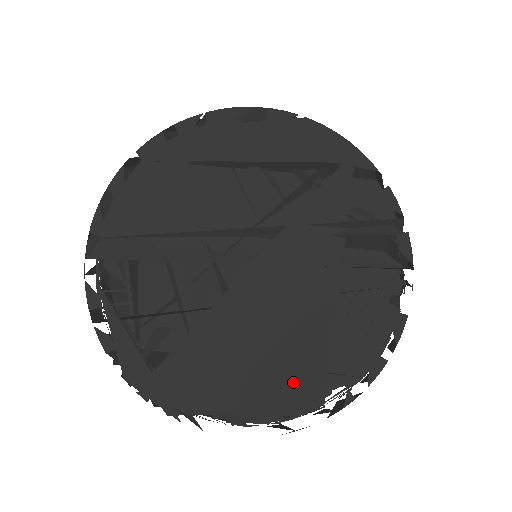
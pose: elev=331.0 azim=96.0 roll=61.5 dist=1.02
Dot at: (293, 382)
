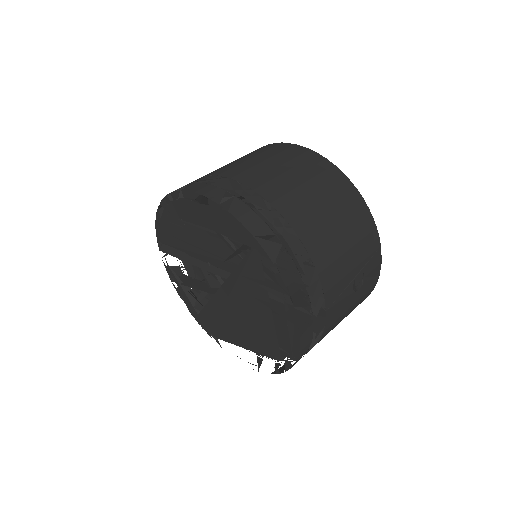
Dot at: (262, 345)
